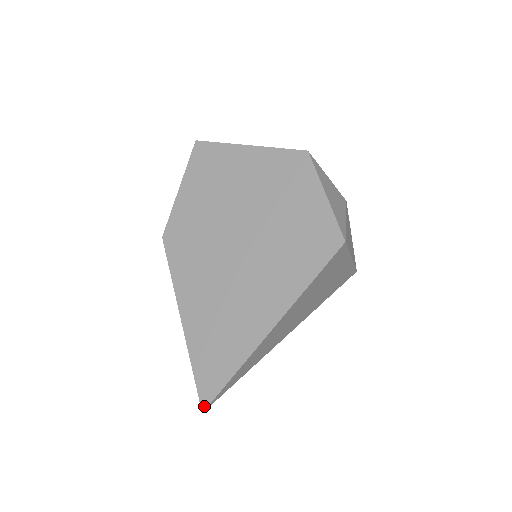
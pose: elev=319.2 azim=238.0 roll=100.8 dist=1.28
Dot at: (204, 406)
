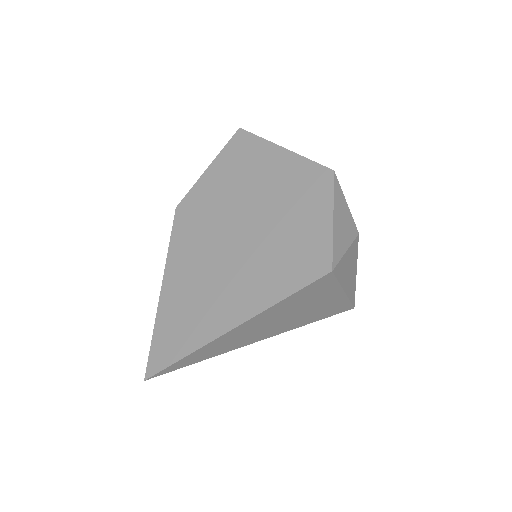
Dot at: (148, 375)
